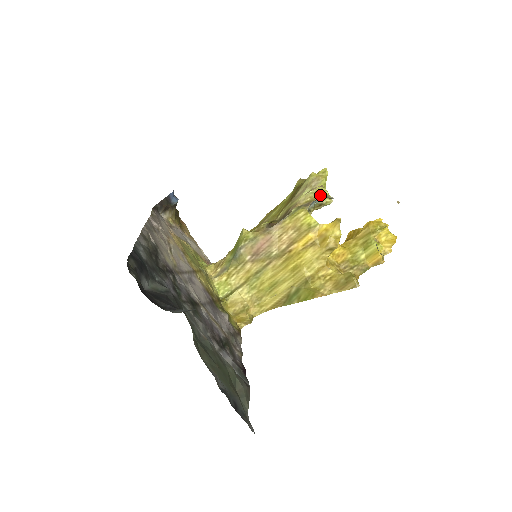
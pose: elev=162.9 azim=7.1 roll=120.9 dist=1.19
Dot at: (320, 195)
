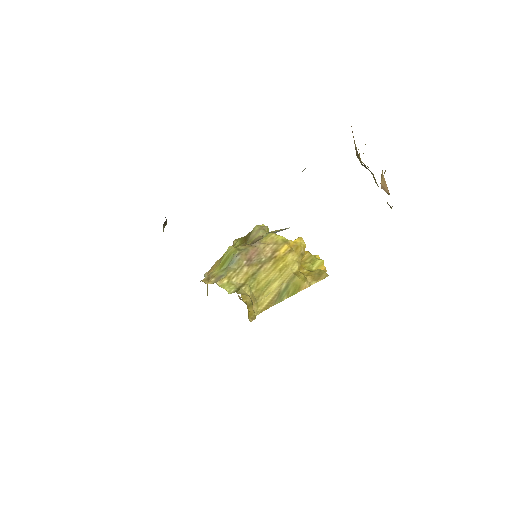
Dot at: (275, 230)
